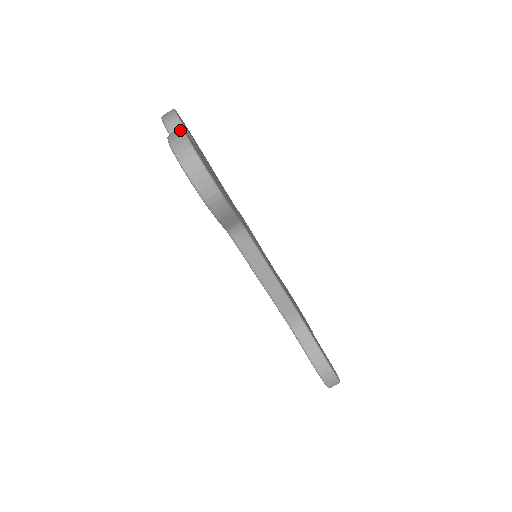
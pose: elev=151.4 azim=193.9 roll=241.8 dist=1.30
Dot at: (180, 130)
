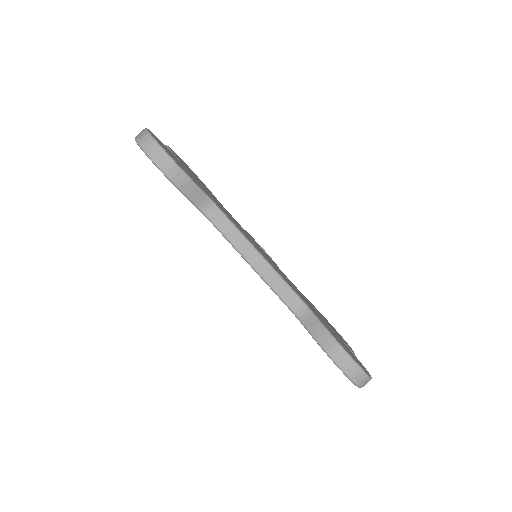
Dot at: occluded
